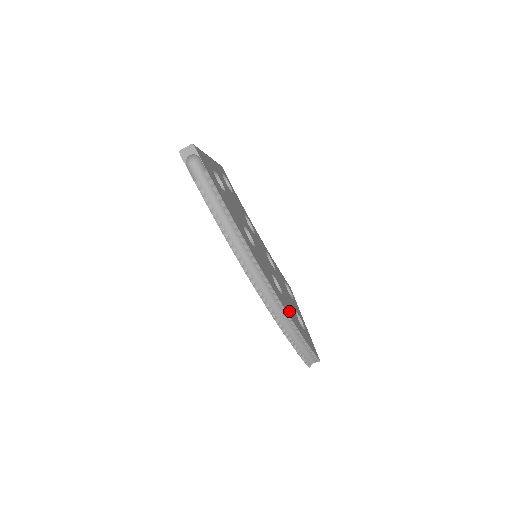
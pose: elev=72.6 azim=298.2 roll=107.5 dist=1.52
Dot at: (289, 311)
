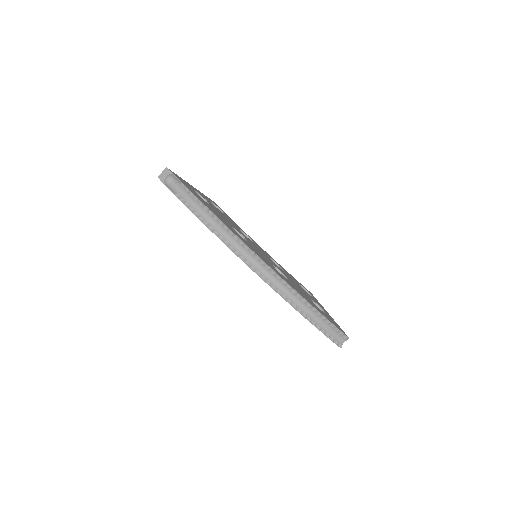
Dot at: occluded
